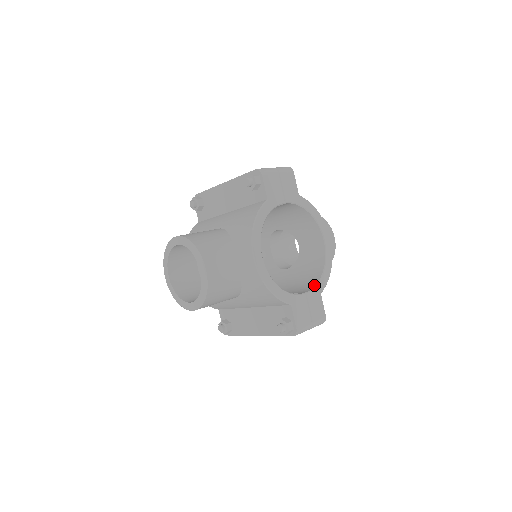
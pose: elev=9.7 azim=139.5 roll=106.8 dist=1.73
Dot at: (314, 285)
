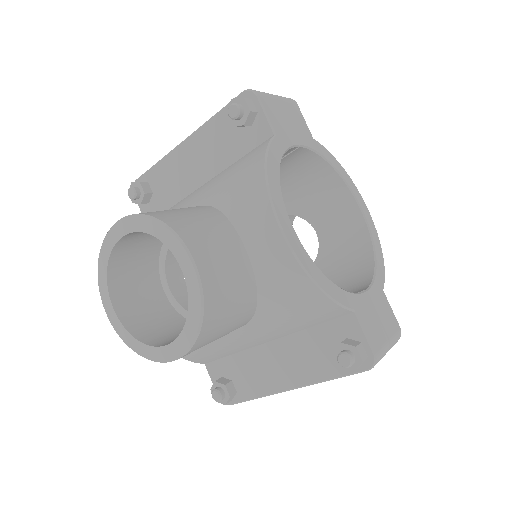
Dot at: (370, 278)
